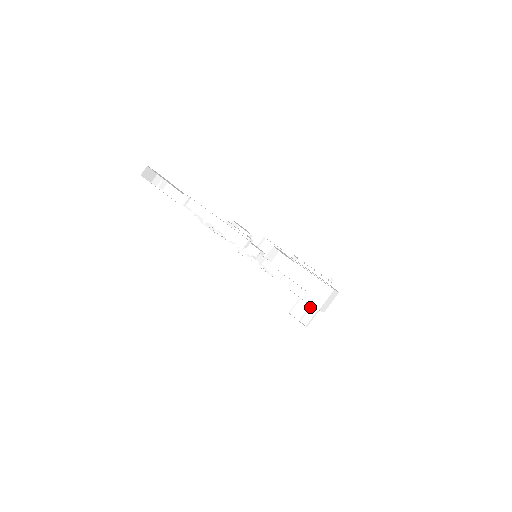
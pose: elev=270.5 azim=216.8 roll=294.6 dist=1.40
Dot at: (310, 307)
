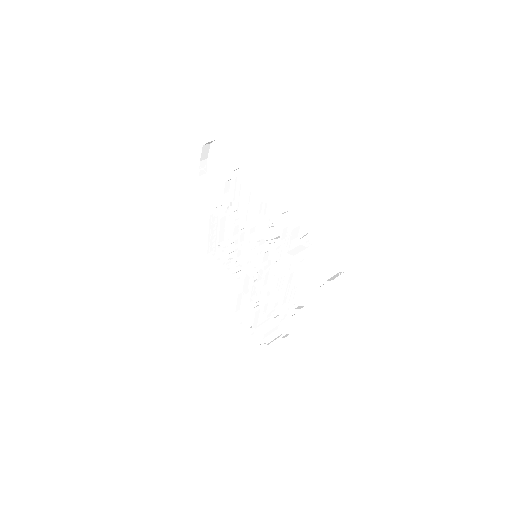
Dot at: (275, 329)
